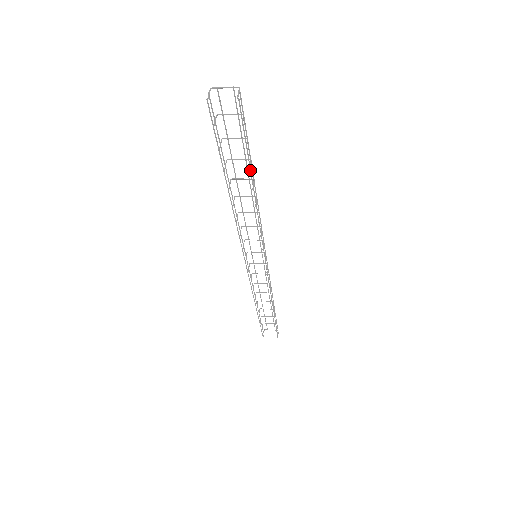
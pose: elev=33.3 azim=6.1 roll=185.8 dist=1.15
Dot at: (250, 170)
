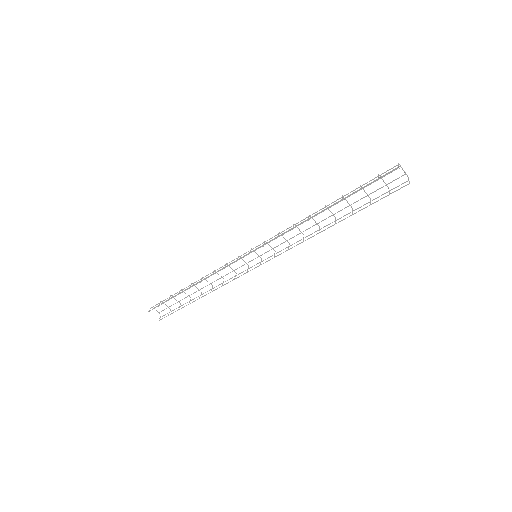
Dot at: (353, 214)
